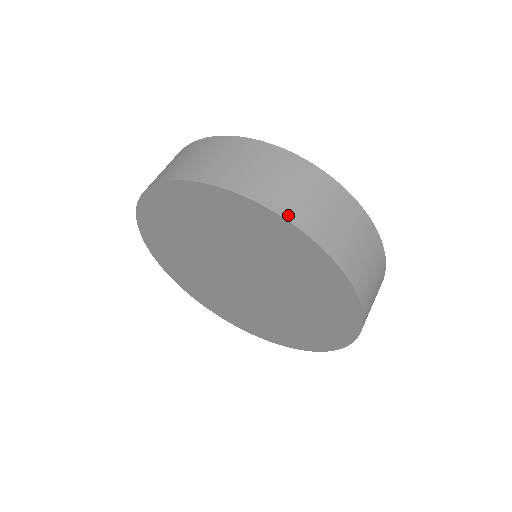
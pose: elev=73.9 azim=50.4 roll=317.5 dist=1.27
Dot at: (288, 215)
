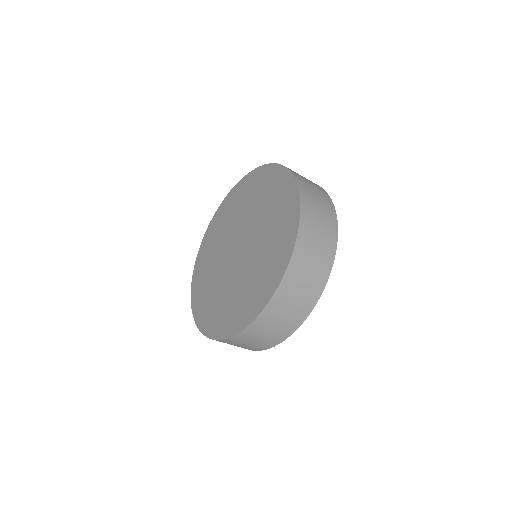
Dot at: (297, 178)
